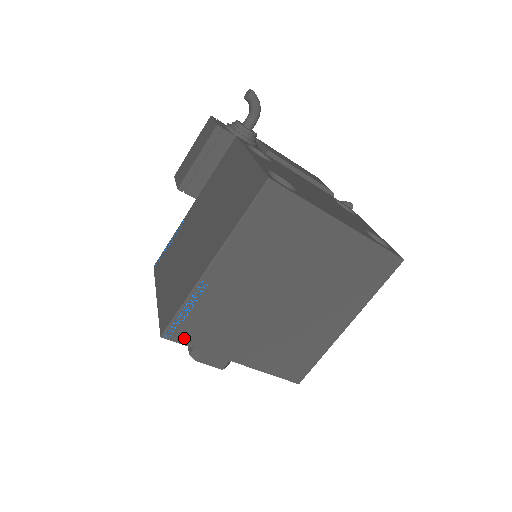
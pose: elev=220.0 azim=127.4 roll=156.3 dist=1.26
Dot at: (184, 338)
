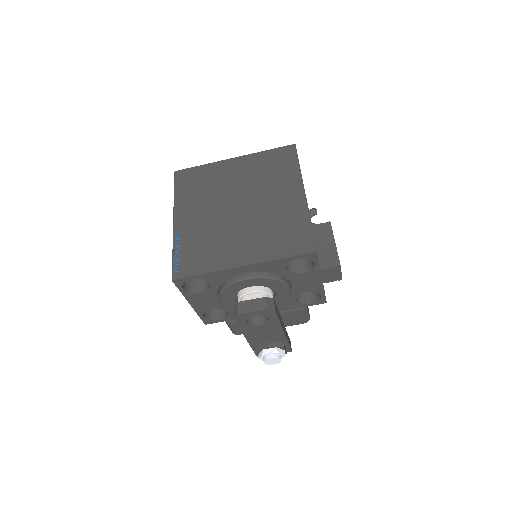
Dot at: (189, 272)
